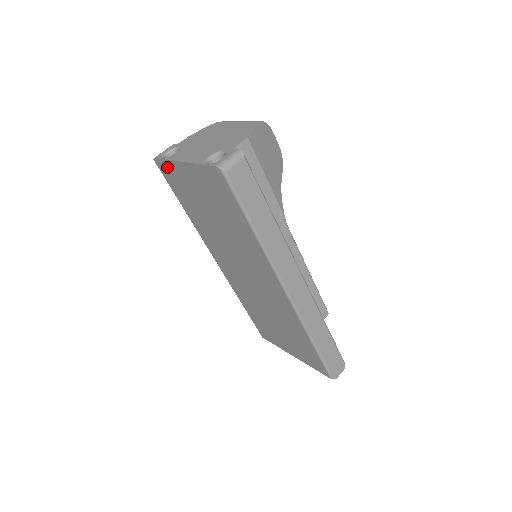
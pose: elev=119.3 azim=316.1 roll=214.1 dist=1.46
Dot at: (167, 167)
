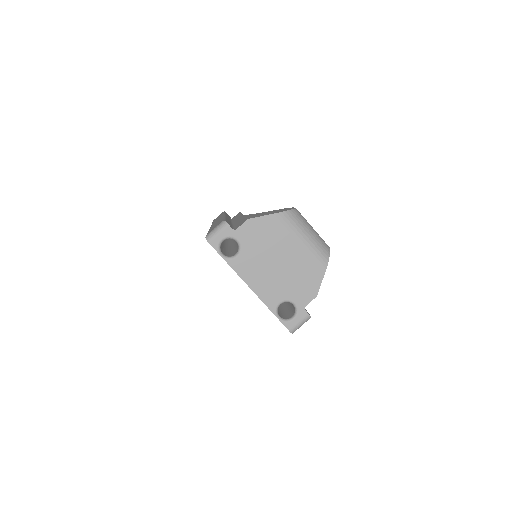
Dot at: occluded
